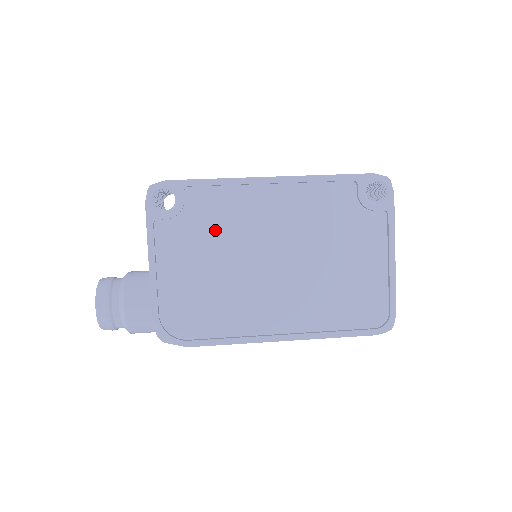
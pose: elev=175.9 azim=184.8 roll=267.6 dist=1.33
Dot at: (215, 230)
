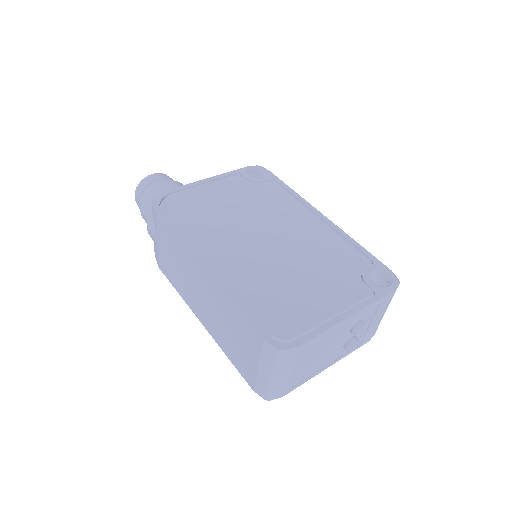
Dot at: (259, 200)
